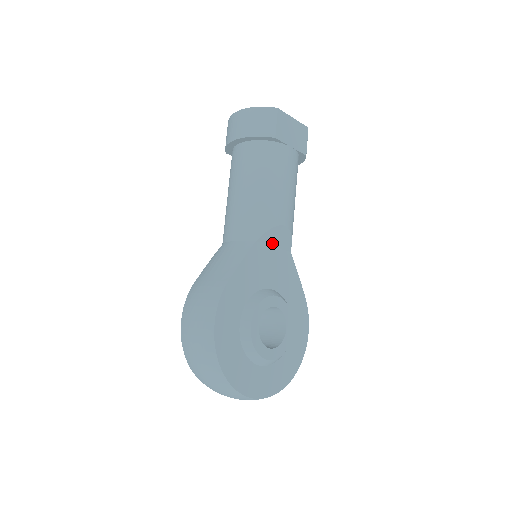
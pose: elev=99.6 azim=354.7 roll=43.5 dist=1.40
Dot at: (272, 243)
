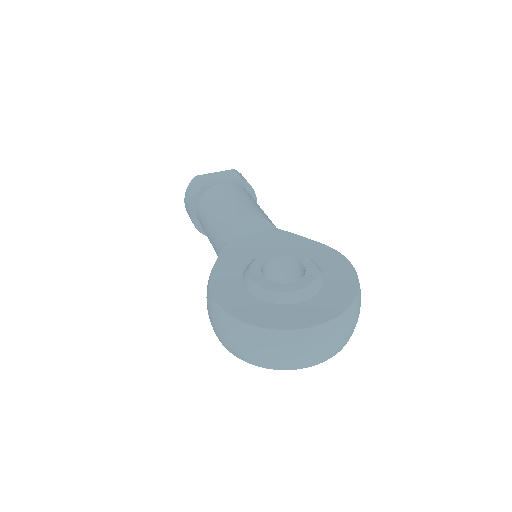
Dot at: (248, 232)
